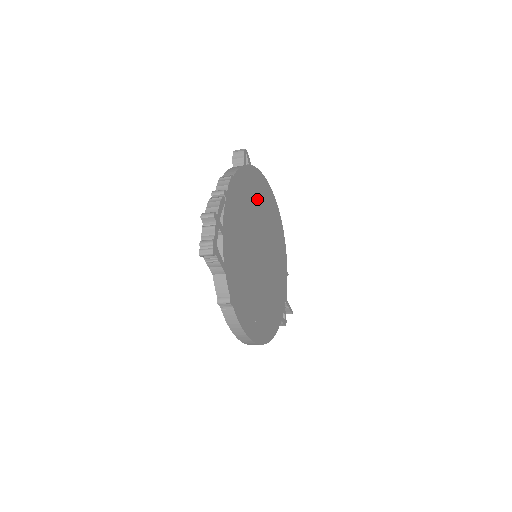
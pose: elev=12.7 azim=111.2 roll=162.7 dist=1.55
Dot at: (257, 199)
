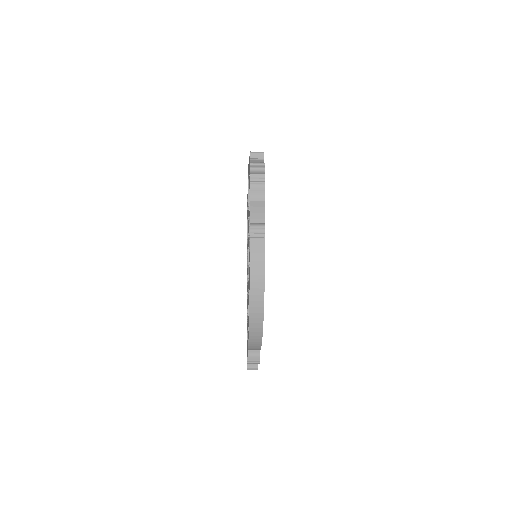
Dot at: occluded
